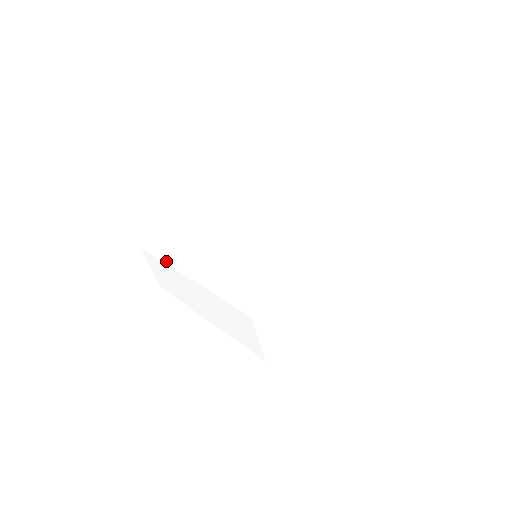
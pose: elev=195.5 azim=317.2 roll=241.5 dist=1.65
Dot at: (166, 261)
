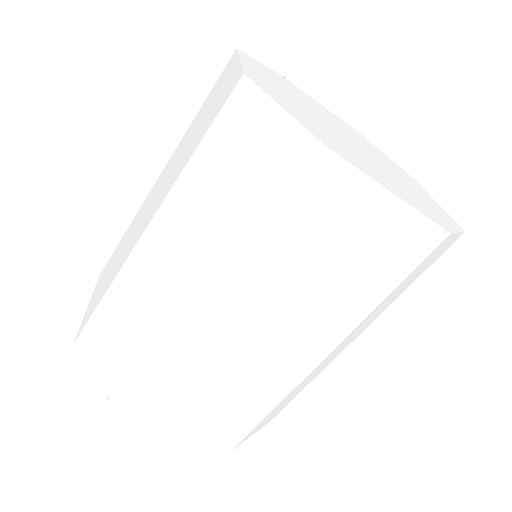
Dot at: (110, 283)
